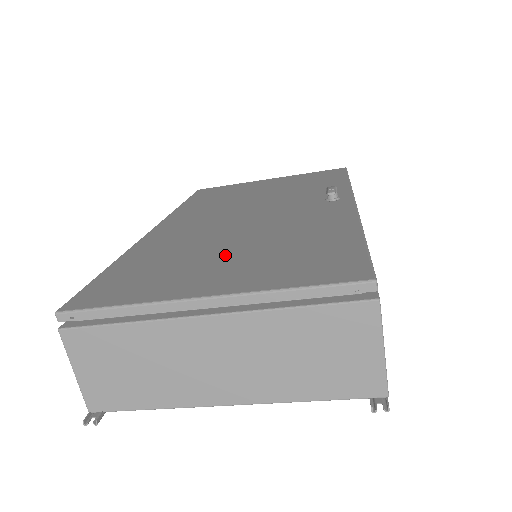
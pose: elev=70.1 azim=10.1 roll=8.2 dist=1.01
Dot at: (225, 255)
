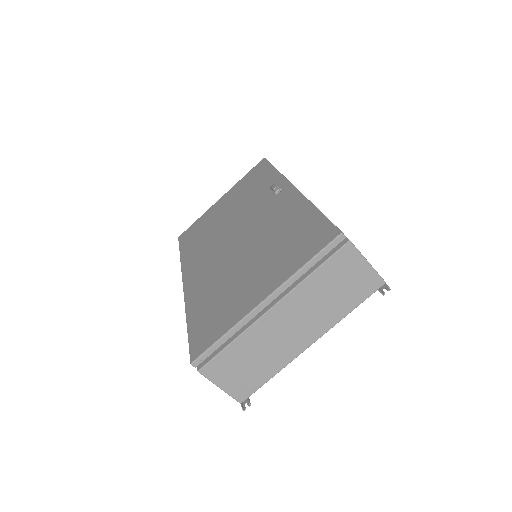
Dot at: (250, 270)
